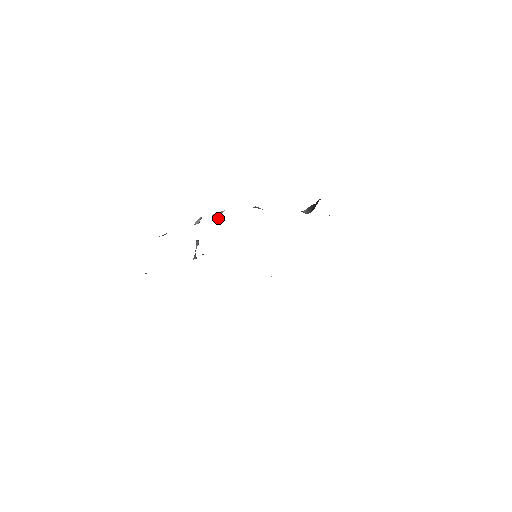
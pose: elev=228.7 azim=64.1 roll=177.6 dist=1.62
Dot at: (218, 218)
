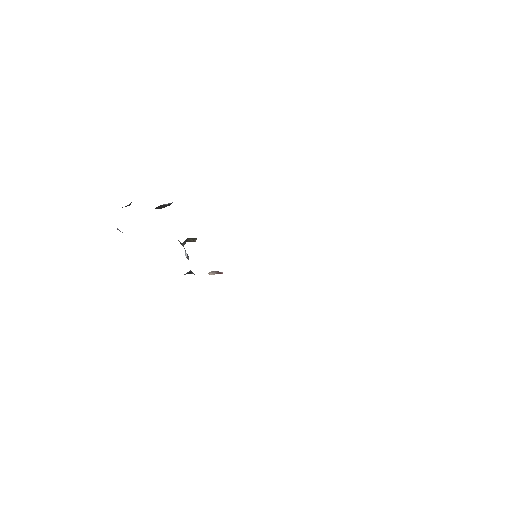
Dot at: (214, 274)
